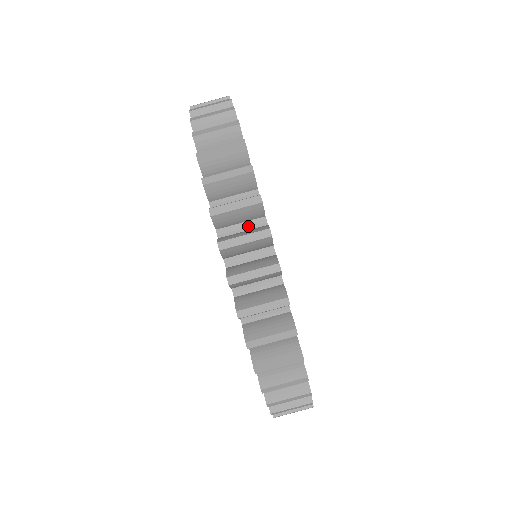
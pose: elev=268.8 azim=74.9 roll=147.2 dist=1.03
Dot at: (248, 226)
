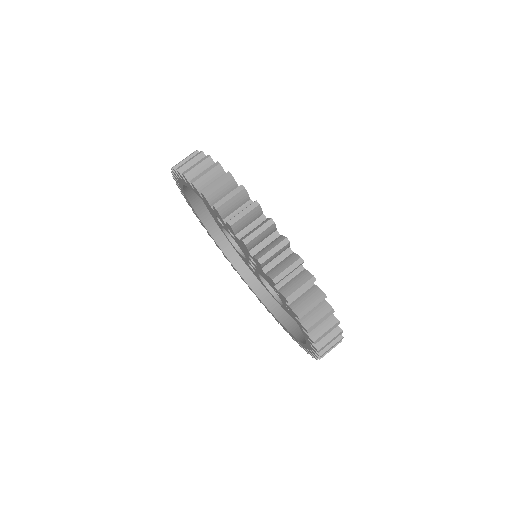
Dot at: occluded
